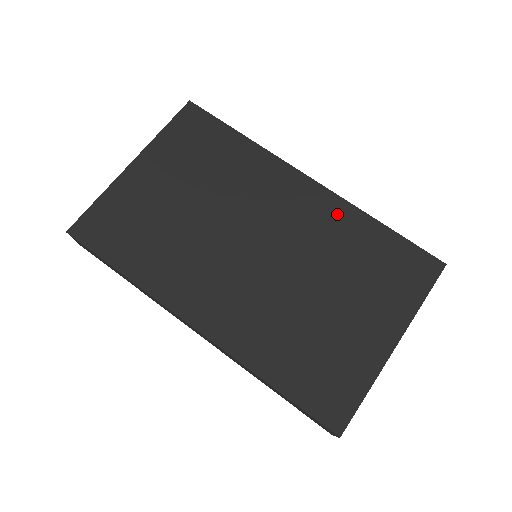
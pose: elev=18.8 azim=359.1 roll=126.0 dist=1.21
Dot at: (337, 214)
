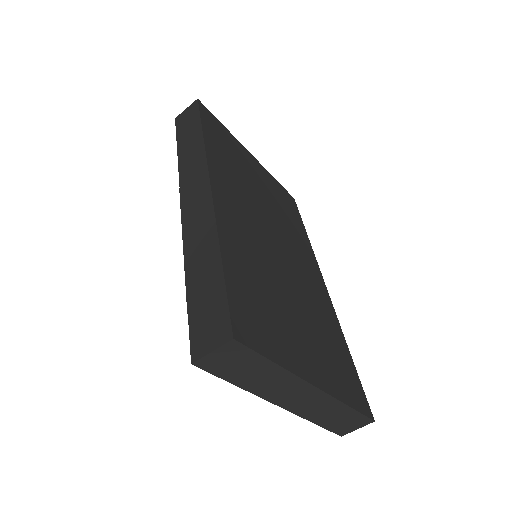
Dot at: (328, 309)
